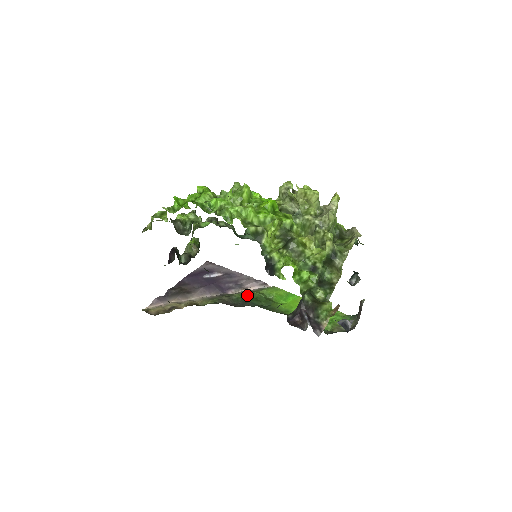
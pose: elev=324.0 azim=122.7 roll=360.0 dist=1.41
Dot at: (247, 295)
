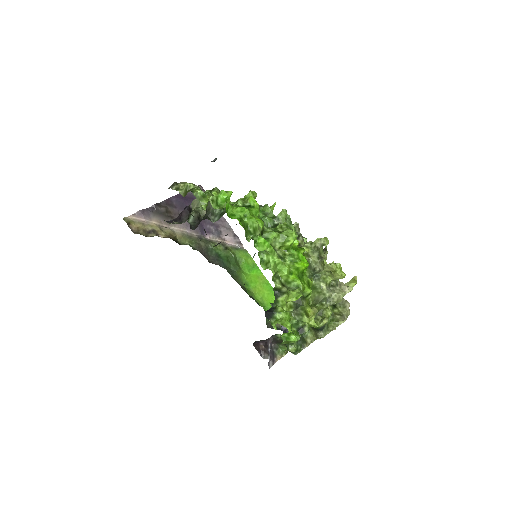
Dot at: (221, 249)
